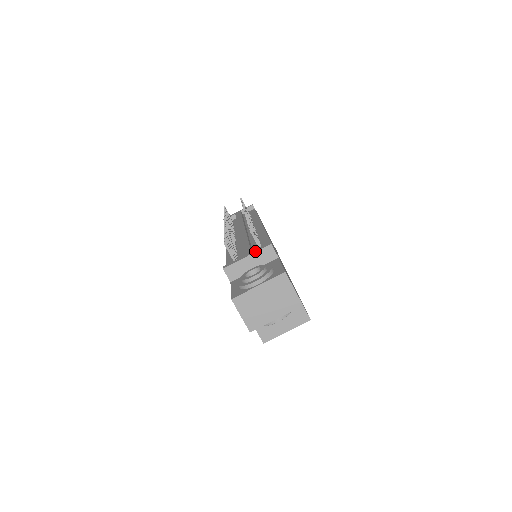
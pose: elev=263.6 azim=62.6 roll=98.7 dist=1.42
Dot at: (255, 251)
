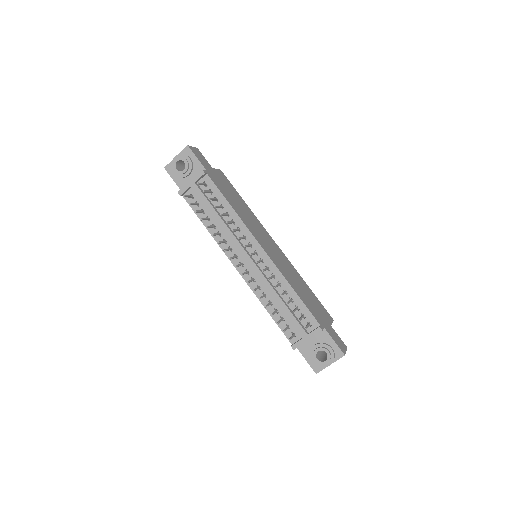
Dot at: (312, 337)
